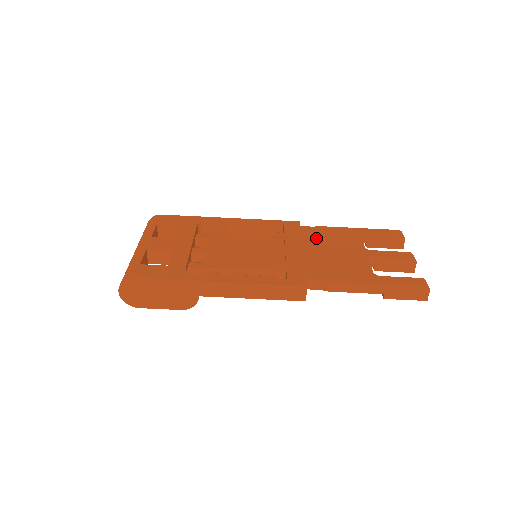
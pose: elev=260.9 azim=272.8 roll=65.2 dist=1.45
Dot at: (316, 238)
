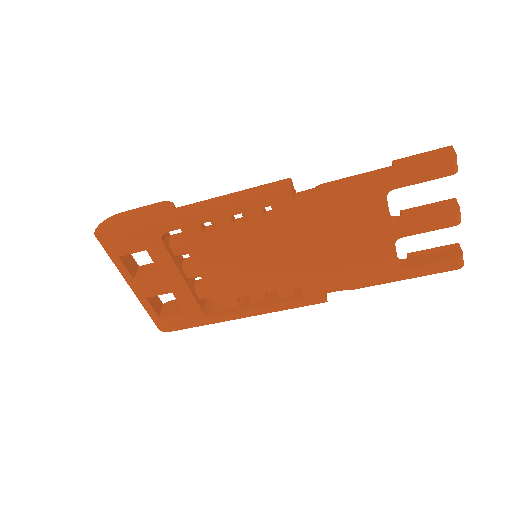
Dot at: (323, 223)
